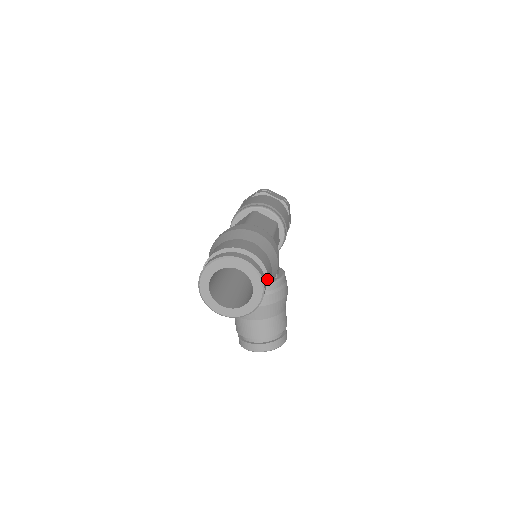
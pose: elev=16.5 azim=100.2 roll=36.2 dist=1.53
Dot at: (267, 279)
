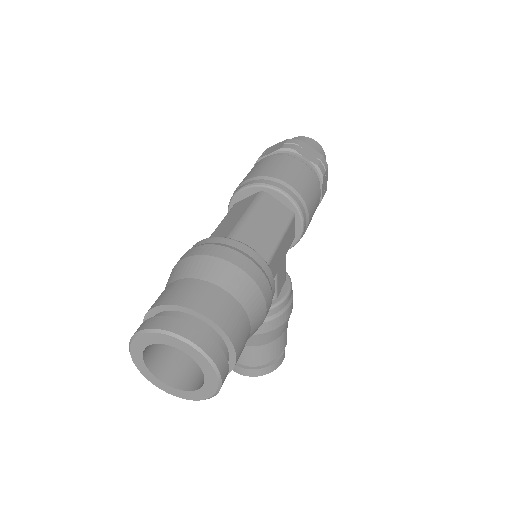
Dot at: (234, 356)
